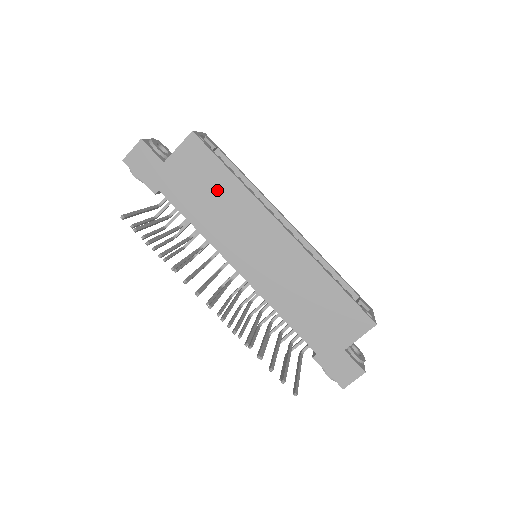
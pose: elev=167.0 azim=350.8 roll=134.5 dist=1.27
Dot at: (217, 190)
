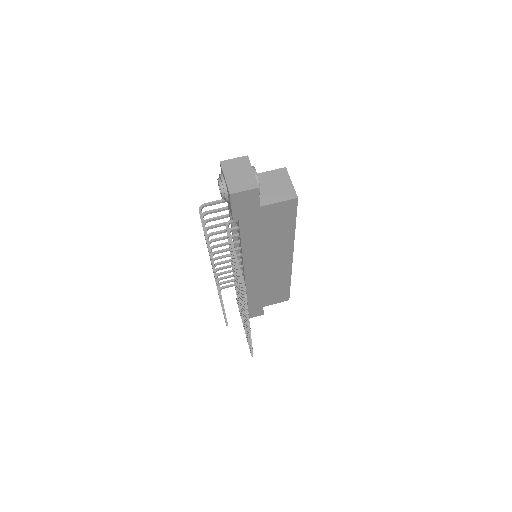
Dot at: (277, 232)
